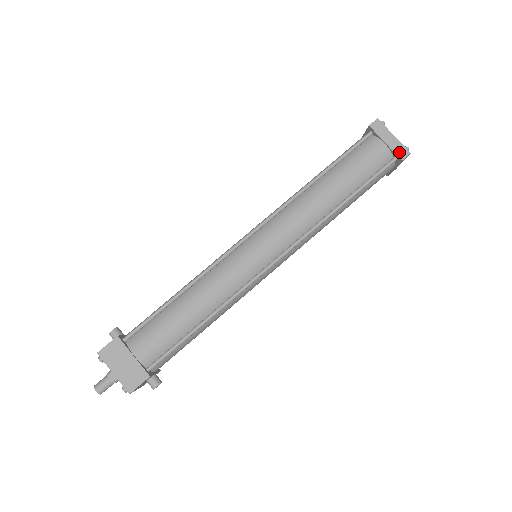
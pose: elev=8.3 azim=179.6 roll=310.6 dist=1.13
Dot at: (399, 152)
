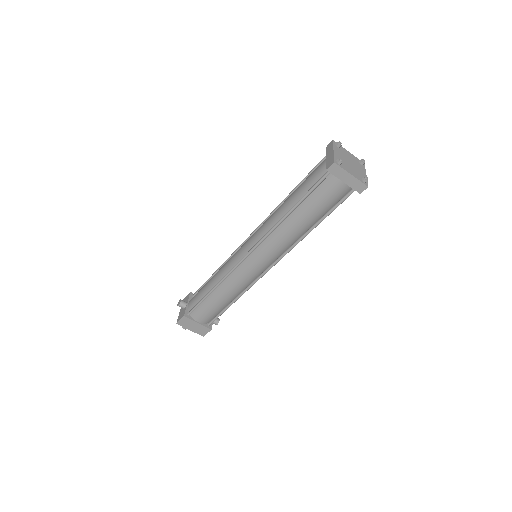
Dot at: (357, 188)
